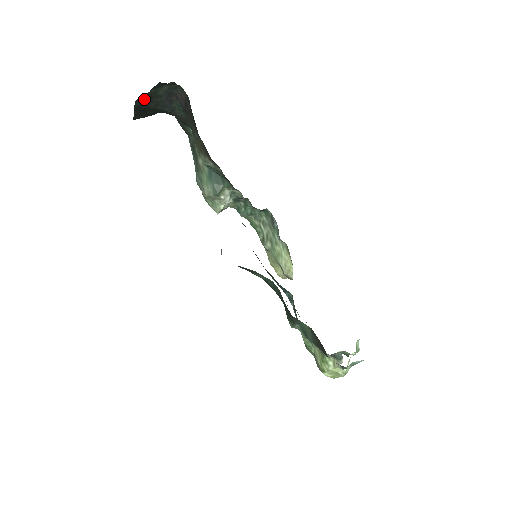
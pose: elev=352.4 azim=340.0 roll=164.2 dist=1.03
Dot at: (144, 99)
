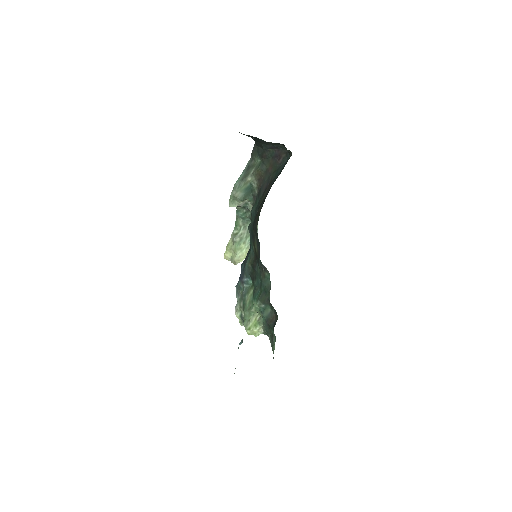
Dot at: occluded
